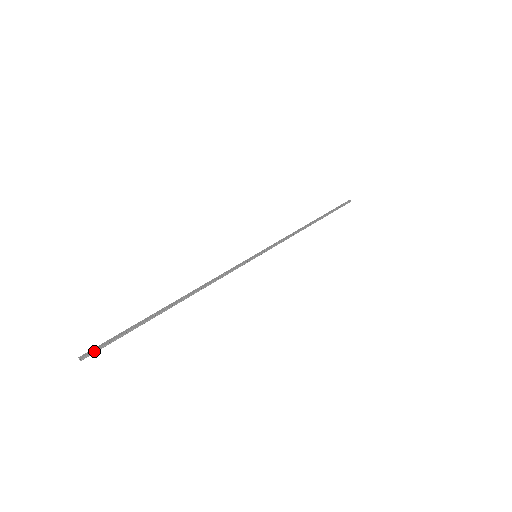
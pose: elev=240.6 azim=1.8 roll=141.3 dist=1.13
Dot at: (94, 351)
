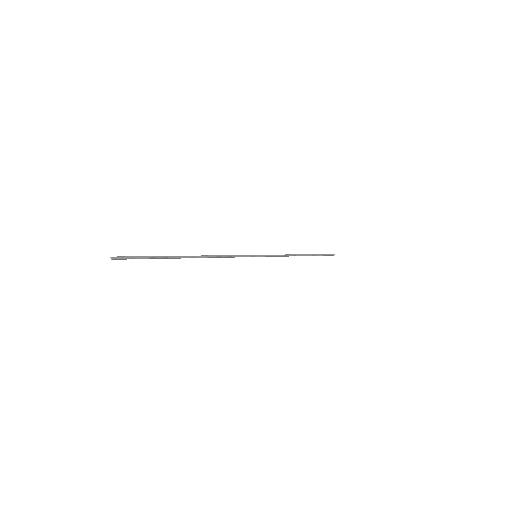
Dot at: (123, 257)
